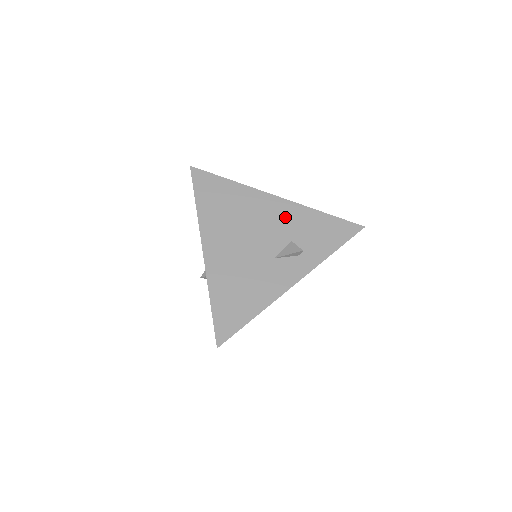
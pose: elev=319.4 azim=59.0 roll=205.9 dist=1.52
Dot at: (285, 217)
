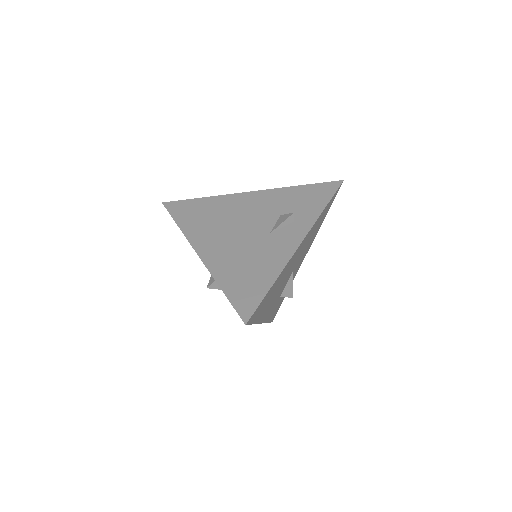
Dot at: (266, 202)
